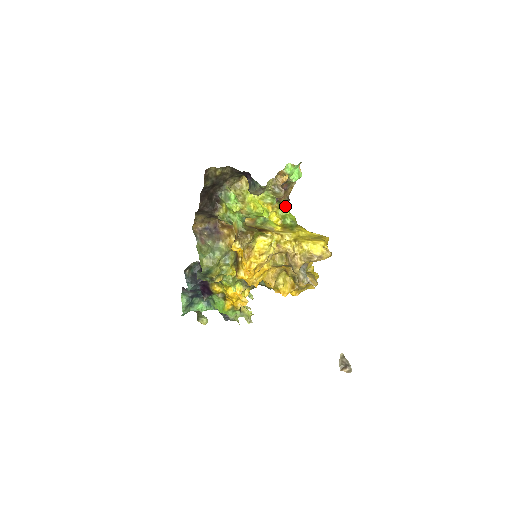
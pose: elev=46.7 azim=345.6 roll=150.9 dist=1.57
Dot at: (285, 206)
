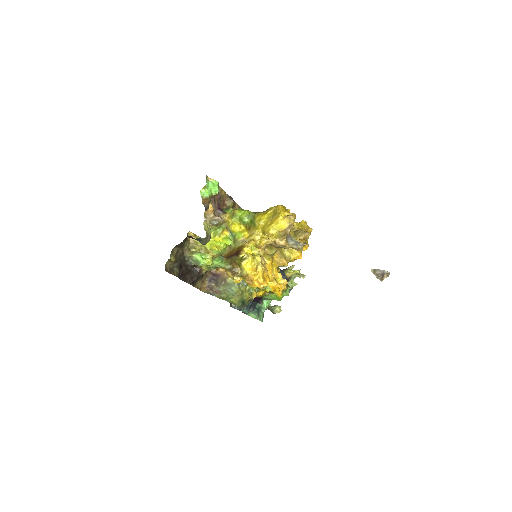
Dot at: (233, 204)
